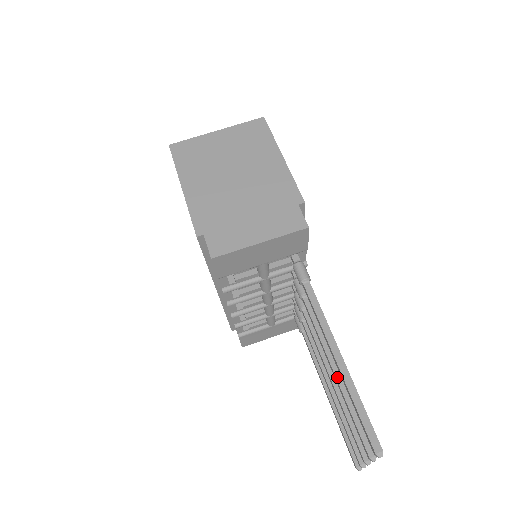
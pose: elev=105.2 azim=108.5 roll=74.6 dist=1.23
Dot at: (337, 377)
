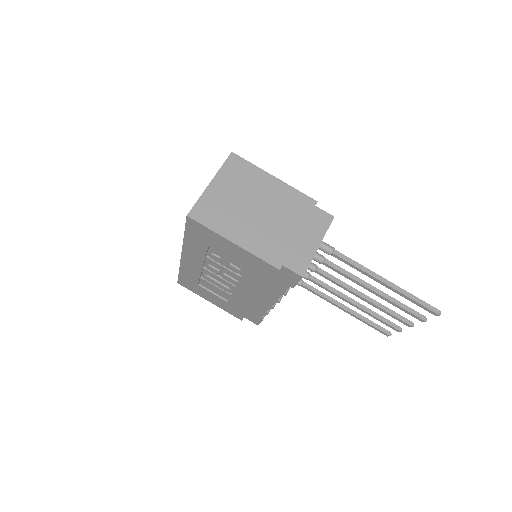
Dot at: (379, 294)
